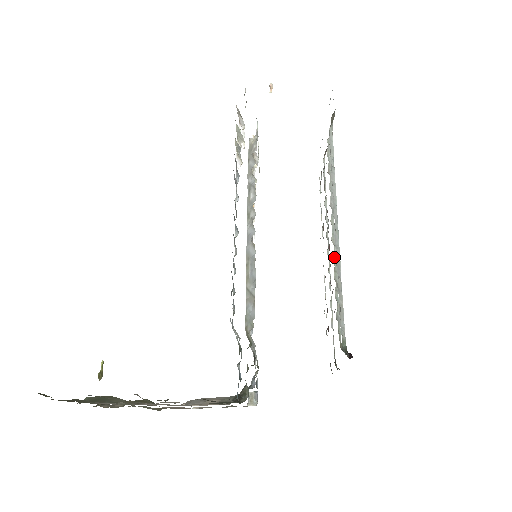
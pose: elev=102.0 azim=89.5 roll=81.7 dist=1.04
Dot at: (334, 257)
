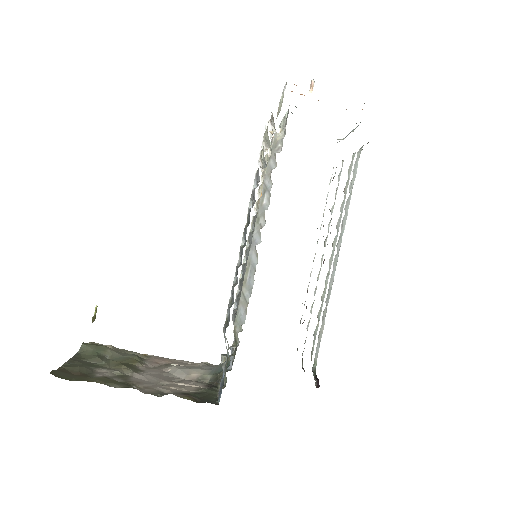
Dot at: (327, 278)
